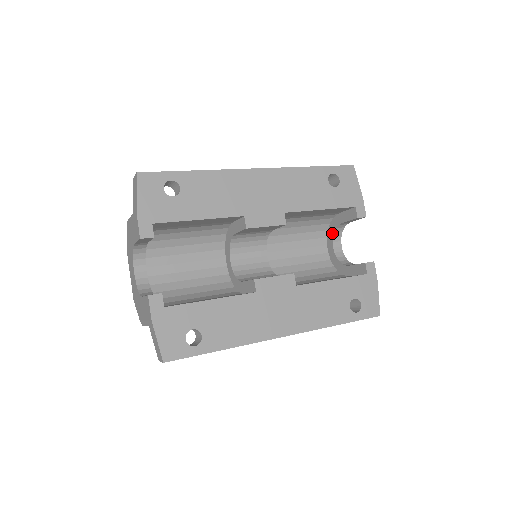
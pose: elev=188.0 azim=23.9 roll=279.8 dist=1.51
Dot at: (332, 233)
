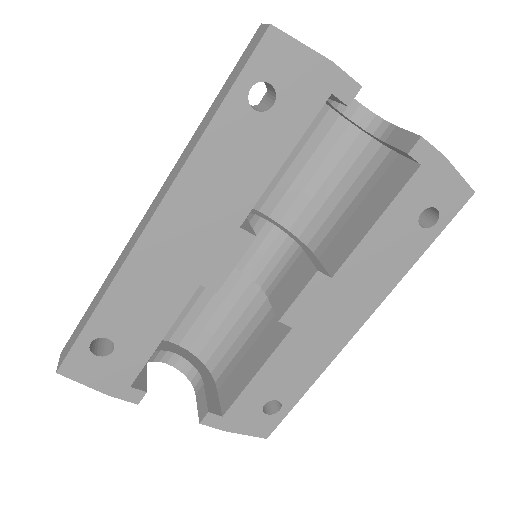
Dot at: occluded
